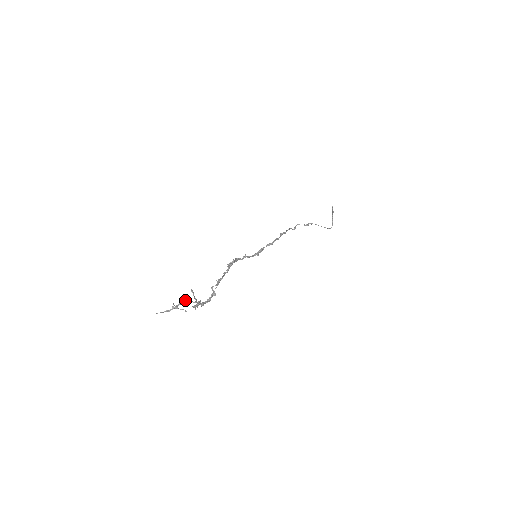
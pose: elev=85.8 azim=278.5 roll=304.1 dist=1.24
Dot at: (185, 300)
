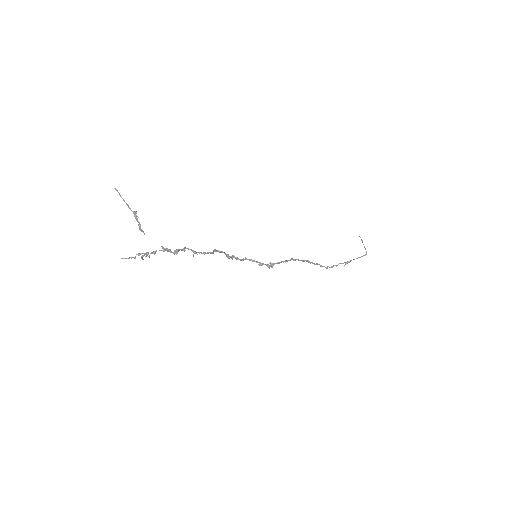
Dot at: (152, 252)
